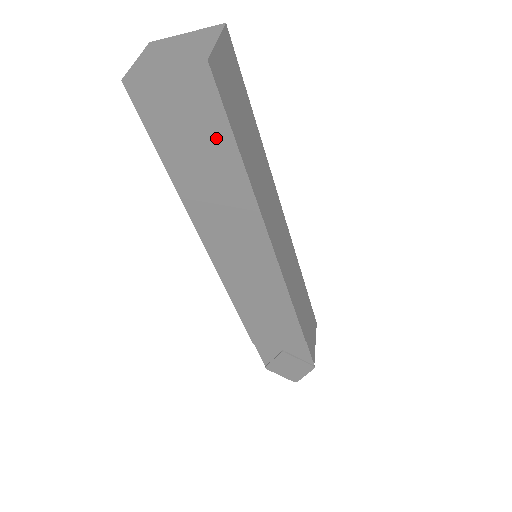
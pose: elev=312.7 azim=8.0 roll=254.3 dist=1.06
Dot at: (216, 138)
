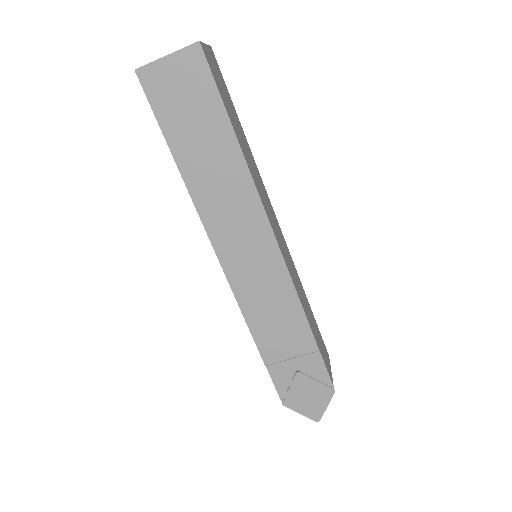
Dot at: (210, 110)
